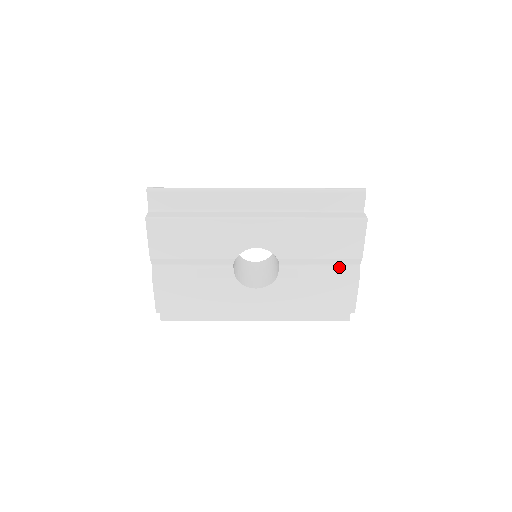
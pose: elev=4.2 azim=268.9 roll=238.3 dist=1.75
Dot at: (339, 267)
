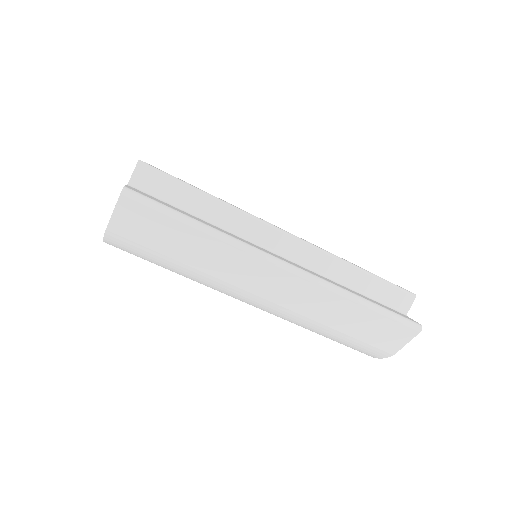
Dot at: occluded
